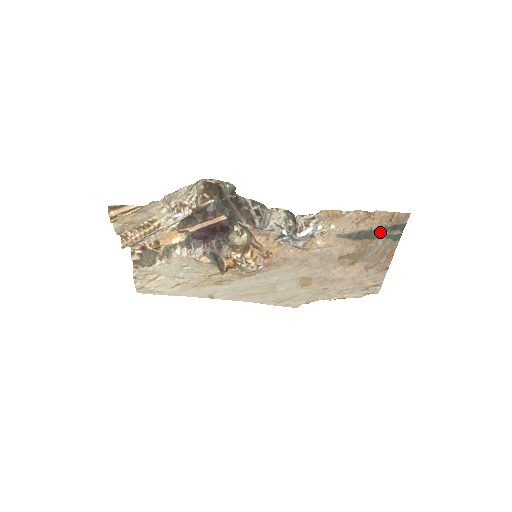
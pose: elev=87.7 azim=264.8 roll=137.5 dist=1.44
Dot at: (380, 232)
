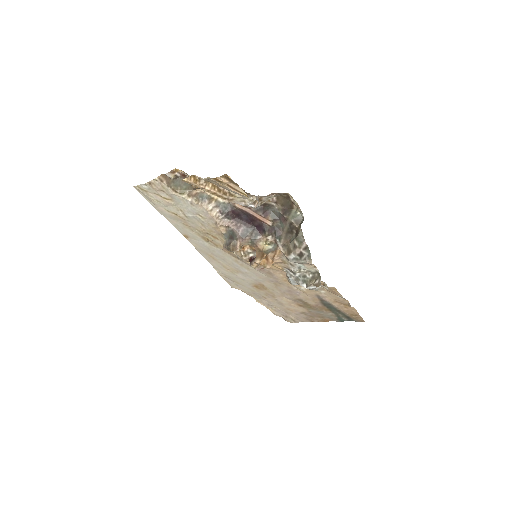
Dot at: (338, 312)
